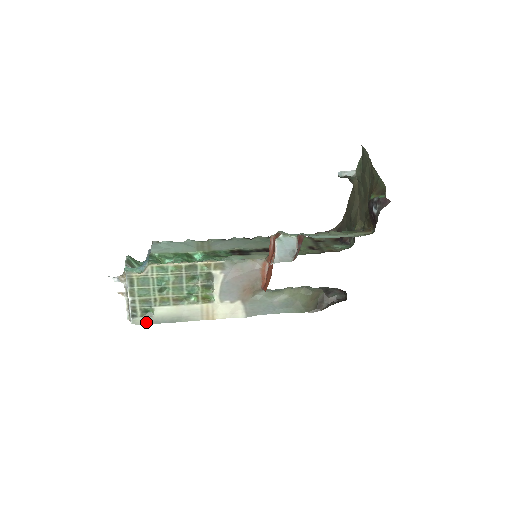
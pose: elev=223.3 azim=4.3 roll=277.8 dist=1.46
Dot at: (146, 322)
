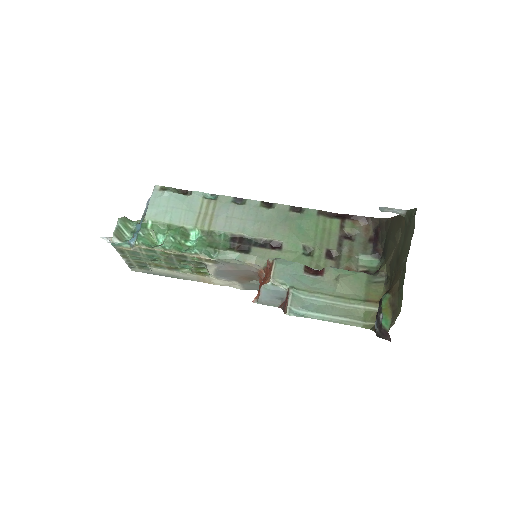
Dot at: (145, 272)
